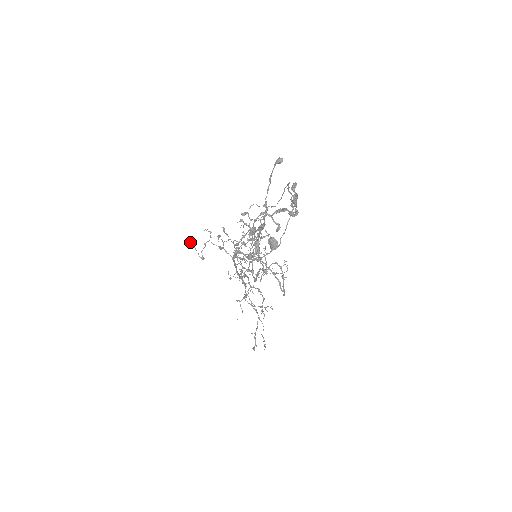
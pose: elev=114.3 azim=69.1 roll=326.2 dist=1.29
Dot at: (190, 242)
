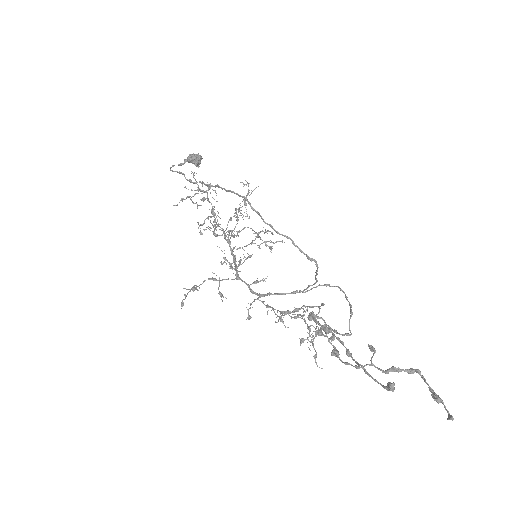
Dot at: occluded
